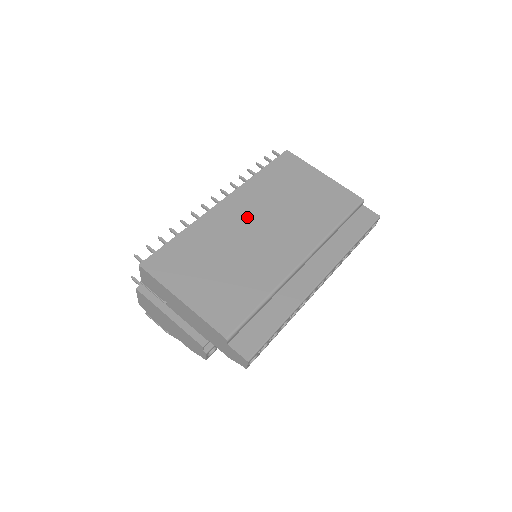
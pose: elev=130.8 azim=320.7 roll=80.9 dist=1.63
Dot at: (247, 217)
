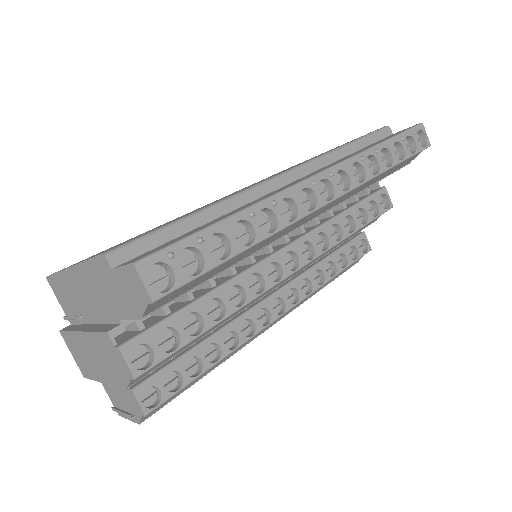
Dot at: occluded
